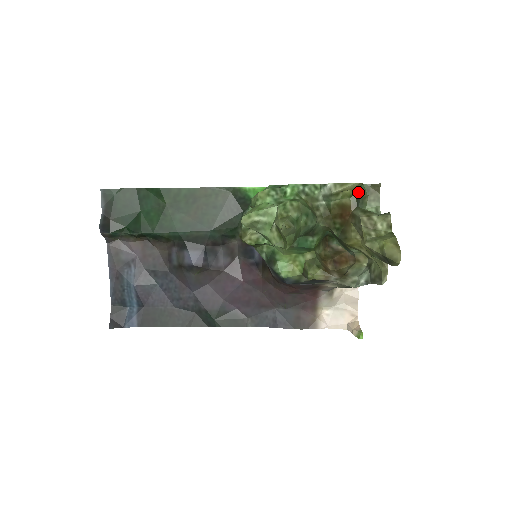
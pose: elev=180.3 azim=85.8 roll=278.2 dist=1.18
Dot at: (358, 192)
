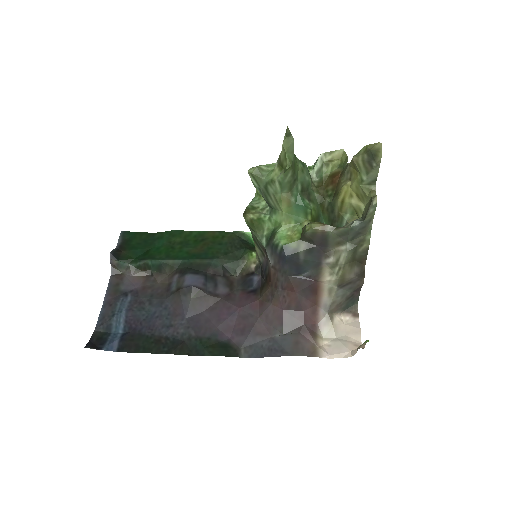
Dot at: occluded
